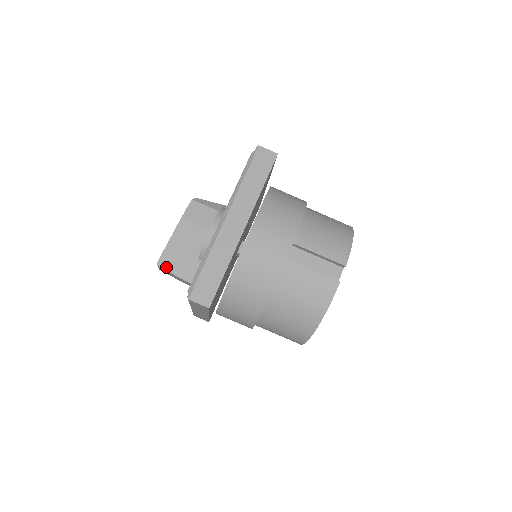
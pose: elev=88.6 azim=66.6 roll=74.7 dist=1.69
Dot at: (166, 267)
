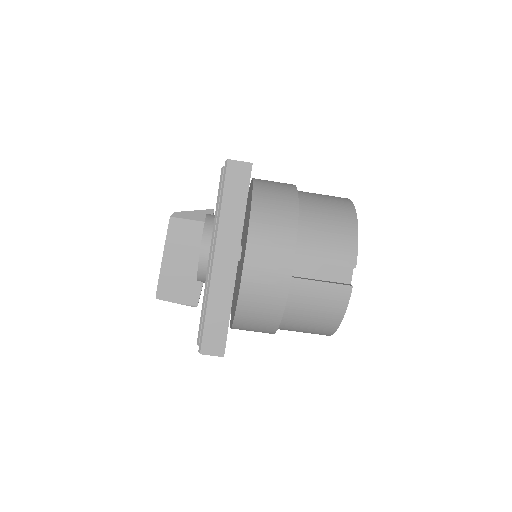
Dot at: (166, 298)
